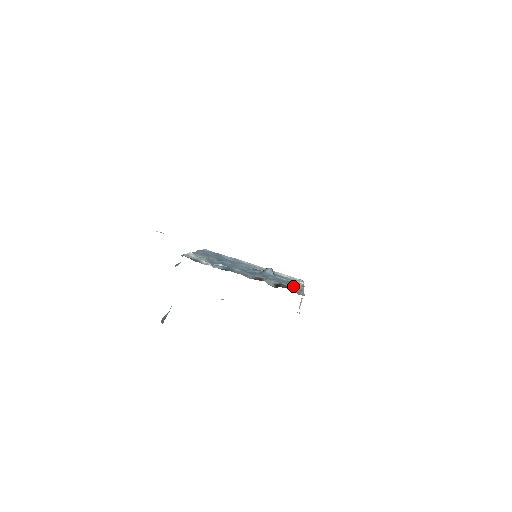
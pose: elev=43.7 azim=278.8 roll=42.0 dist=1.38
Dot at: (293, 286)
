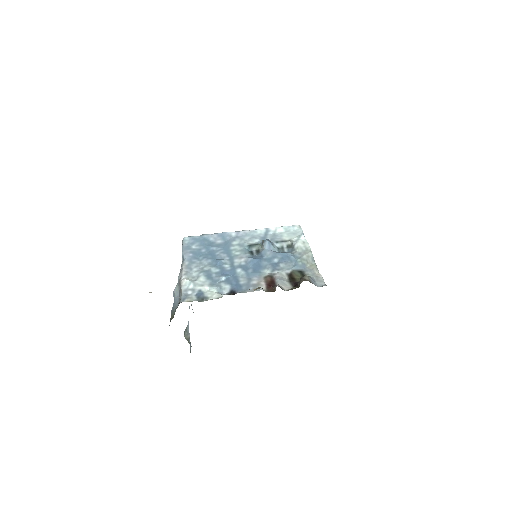
Dot at: (303, 263)
